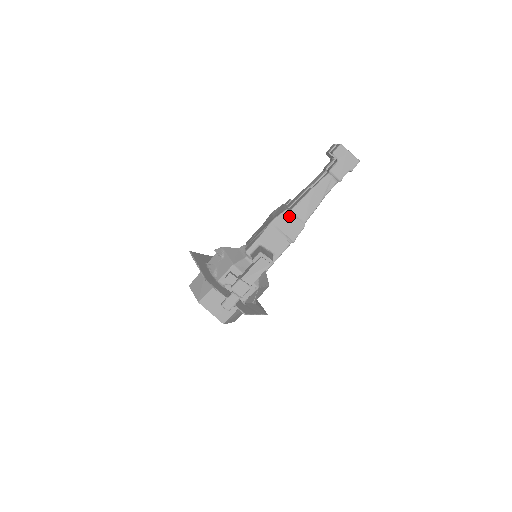
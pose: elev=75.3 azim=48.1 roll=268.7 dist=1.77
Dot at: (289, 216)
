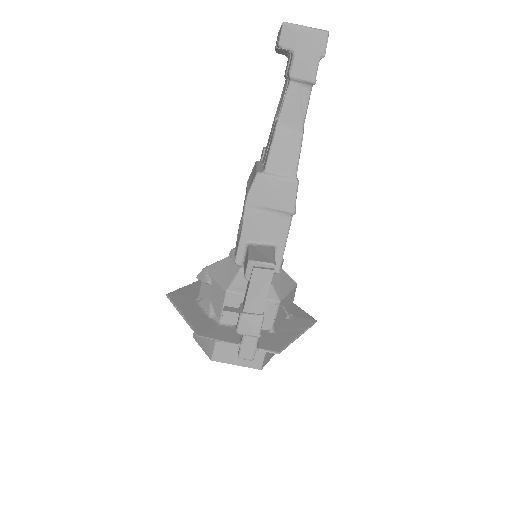
Dot at: (266, 181)
